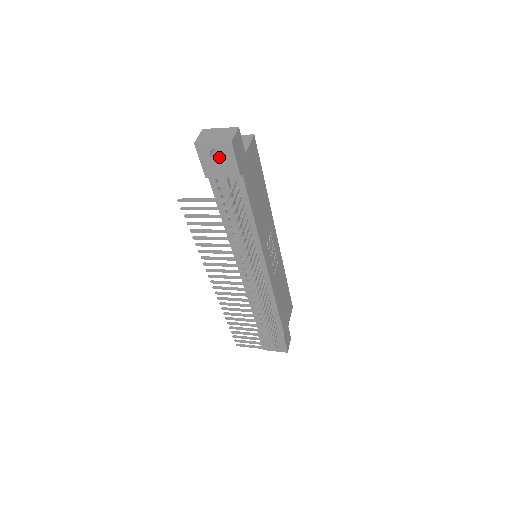
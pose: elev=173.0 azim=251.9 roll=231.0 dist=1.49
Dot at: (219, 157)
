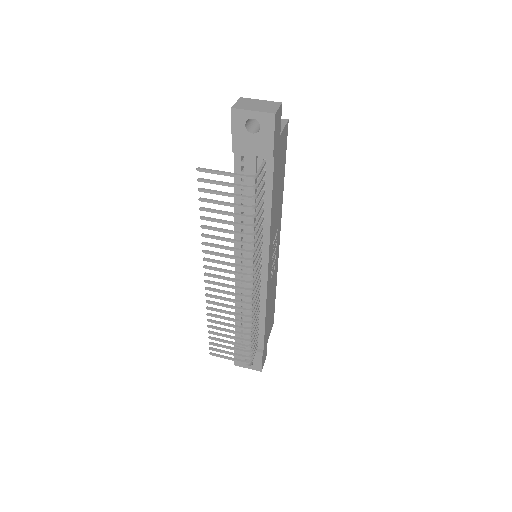
Dot at: (254, 130)
